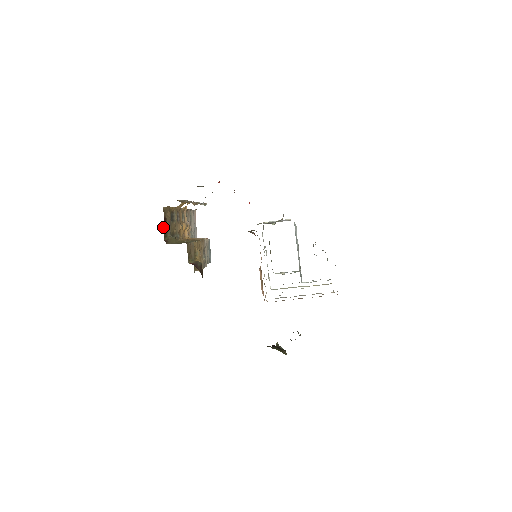
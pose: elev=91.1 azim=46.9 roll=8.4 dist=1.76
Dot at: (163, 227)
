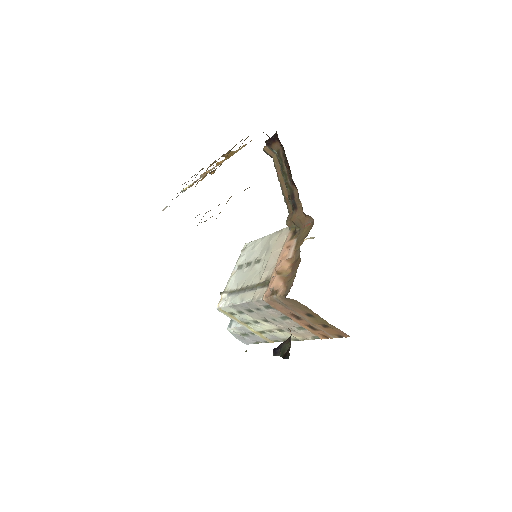
Dot at: occluded
